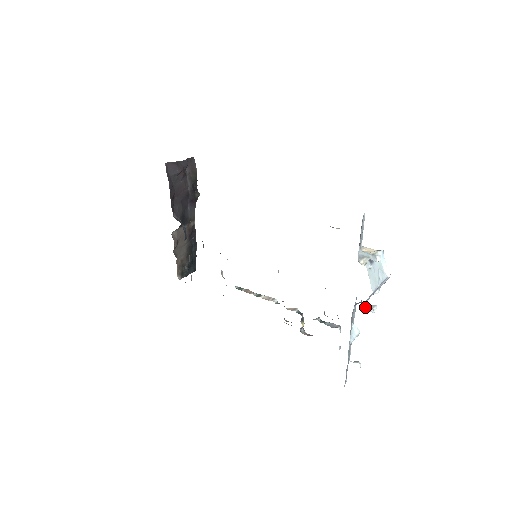
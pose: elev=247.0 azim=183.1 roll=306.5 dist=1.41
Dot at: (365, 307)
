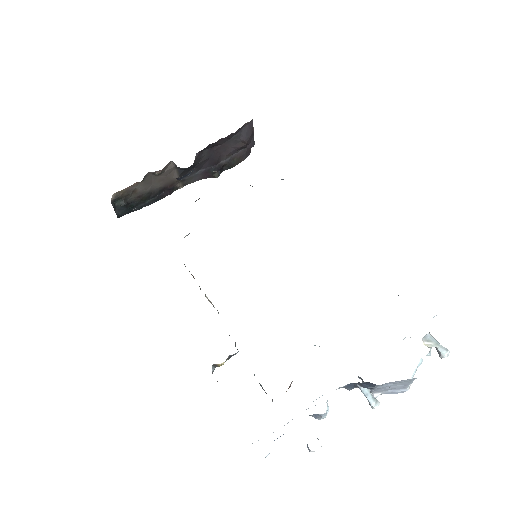
Dot at: (368, 393)
